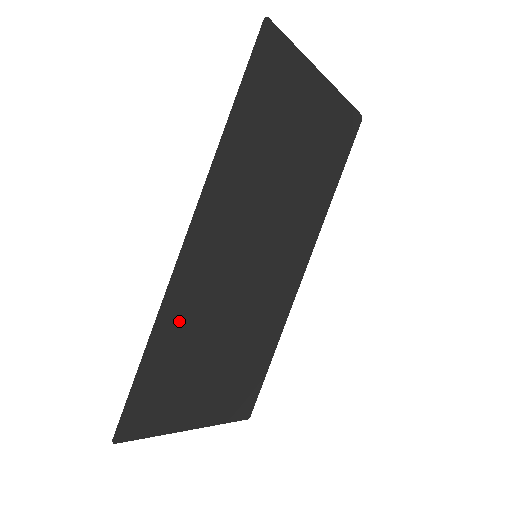
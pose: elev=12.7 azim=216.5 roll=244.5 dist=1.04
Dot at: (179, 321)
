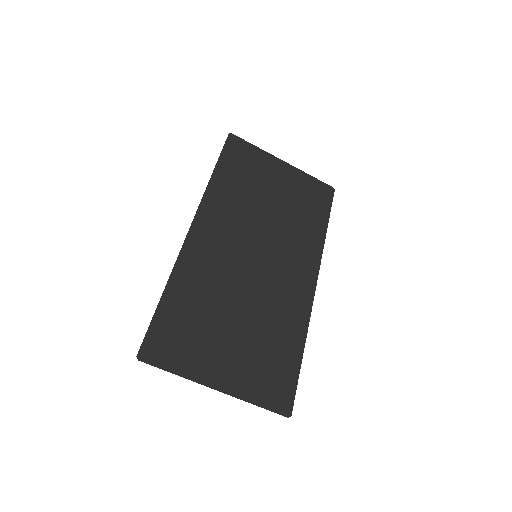
Dot at: (191, 281)
